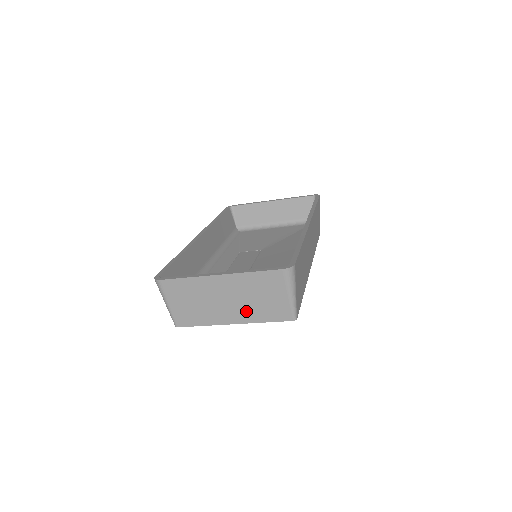
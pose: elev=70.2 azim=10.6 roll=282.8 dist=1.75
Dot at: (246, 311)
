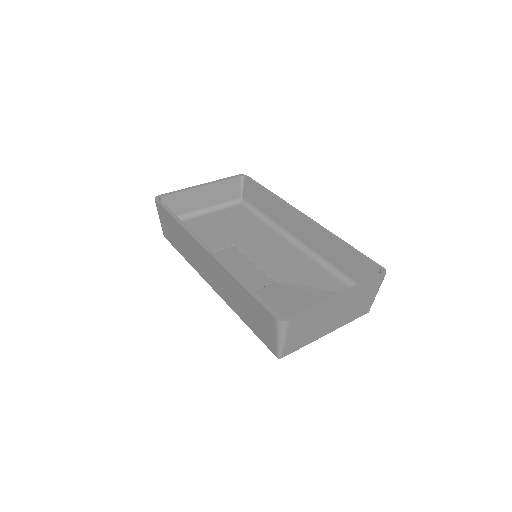
Dot at: (343, 319)
